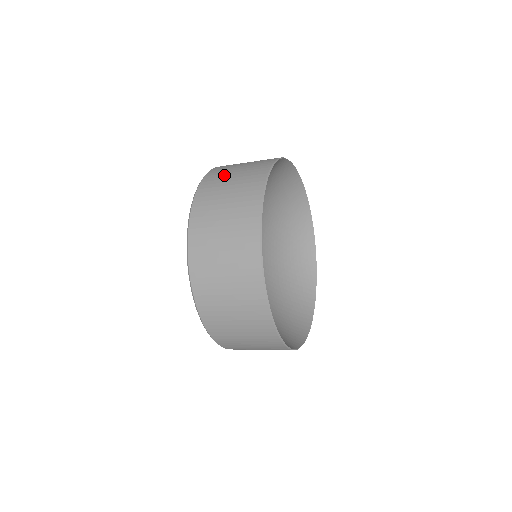
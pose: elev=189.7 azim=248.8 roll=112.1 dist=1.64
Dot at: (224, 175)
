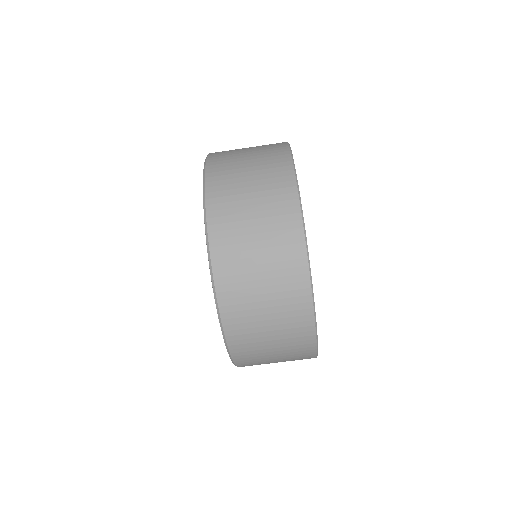
Dot at: occluded
